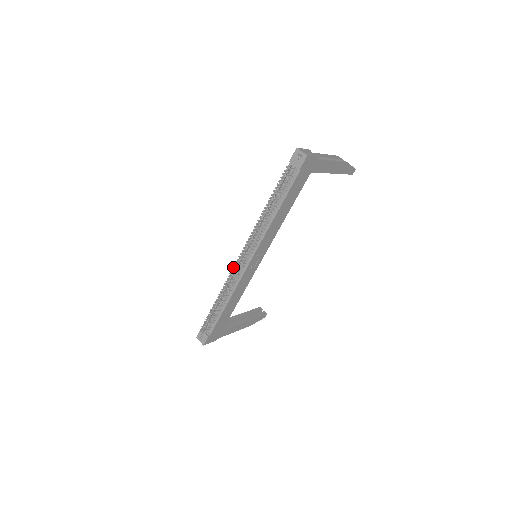
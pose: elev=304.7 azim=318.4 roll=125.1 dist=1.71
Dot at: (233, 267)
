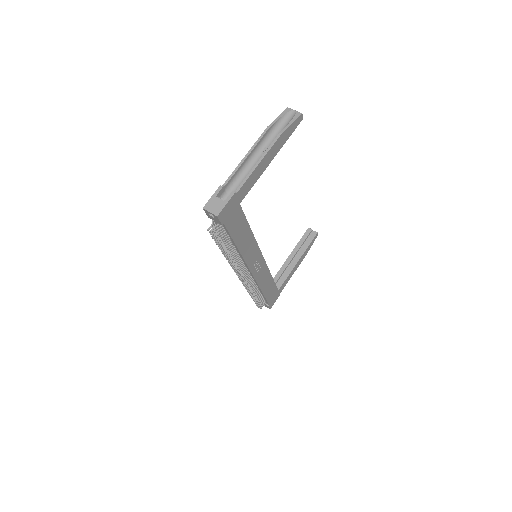
Dot at: occluded
